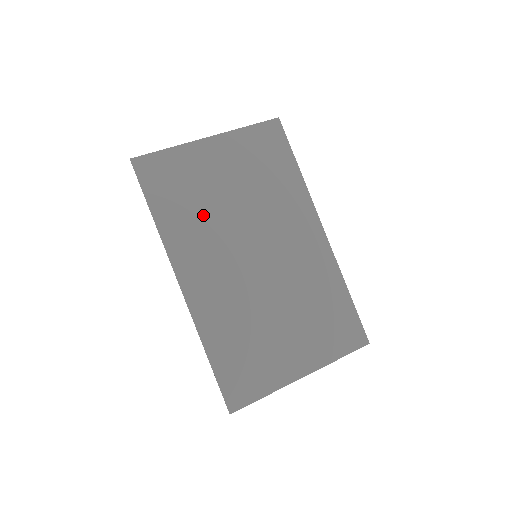
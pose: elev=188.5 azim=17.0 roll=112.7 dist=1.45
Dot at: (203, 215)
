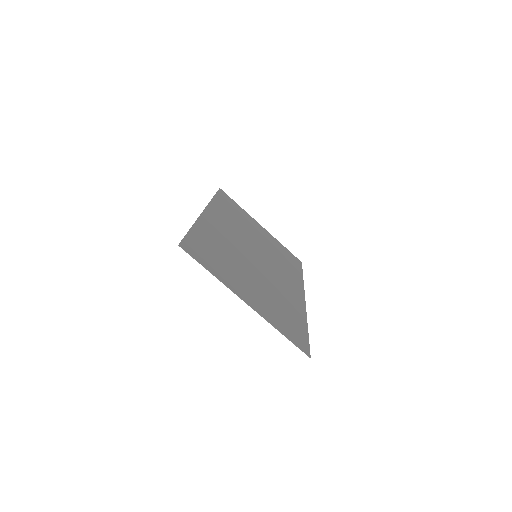
Dot at: (239, 223)
